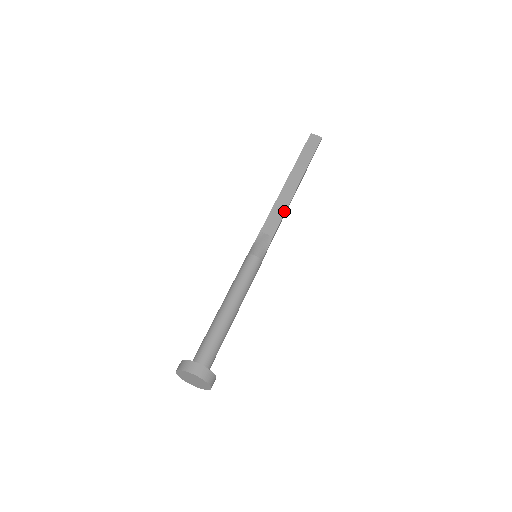
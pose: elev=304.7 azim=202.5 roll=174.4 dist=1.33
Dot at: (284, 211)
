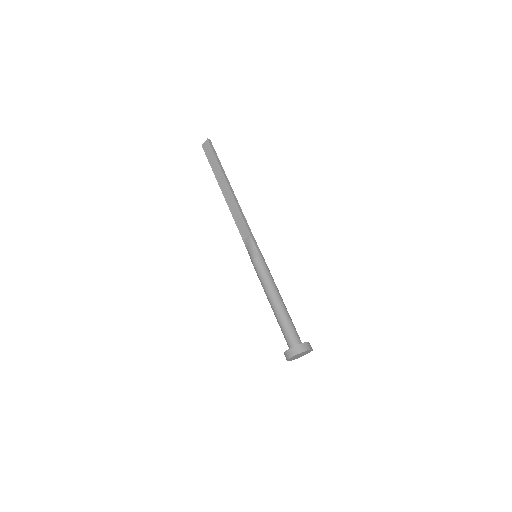
Dot at: (239, 213)
